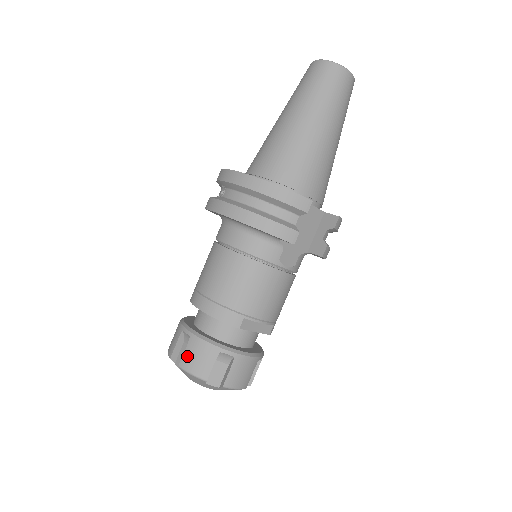
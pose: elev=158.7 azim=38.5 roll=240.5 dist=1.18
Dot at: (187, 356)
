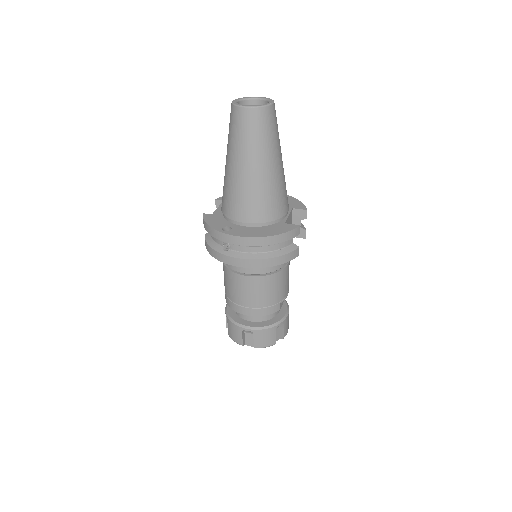
Dot at: (257, 342)
